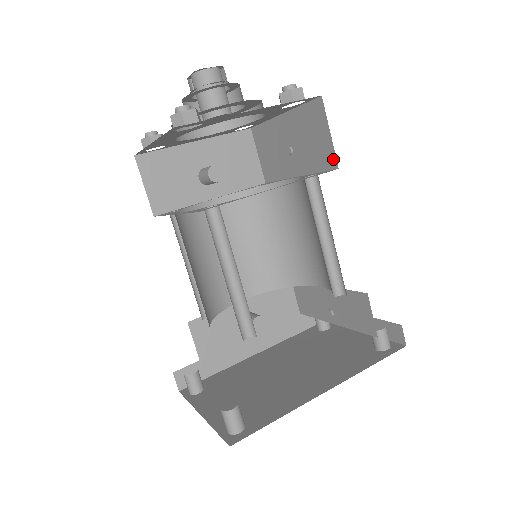
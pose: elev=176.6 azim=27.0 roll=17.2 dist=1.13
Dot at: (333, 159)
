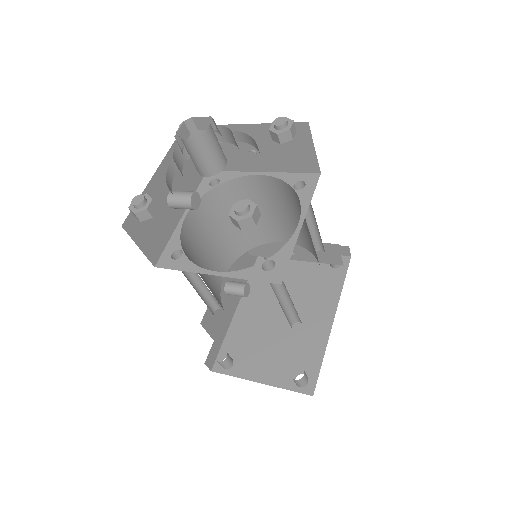
Dot at: (315, 166)
